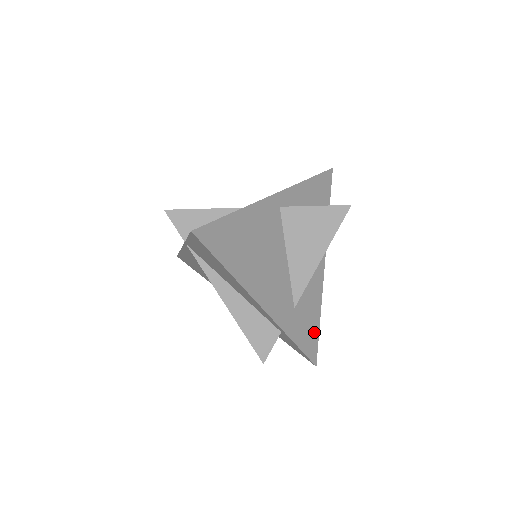
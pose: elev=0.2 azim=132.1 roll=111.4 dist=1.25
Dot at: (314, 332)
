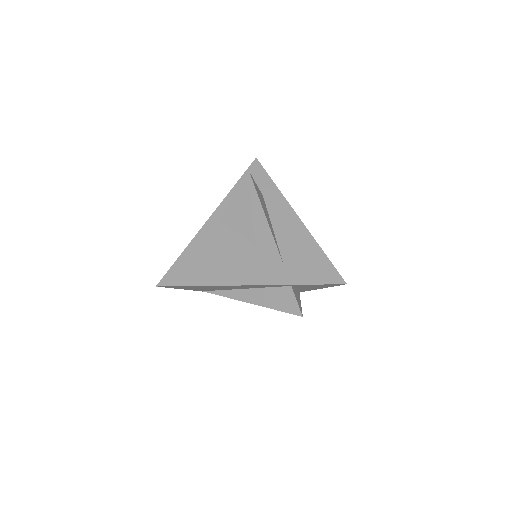
Dot at: (322, 263)
